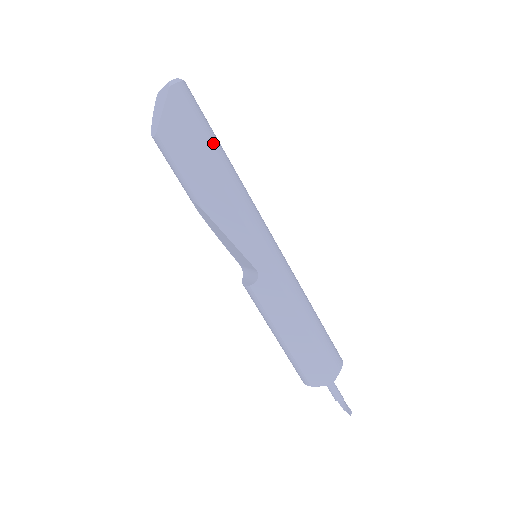
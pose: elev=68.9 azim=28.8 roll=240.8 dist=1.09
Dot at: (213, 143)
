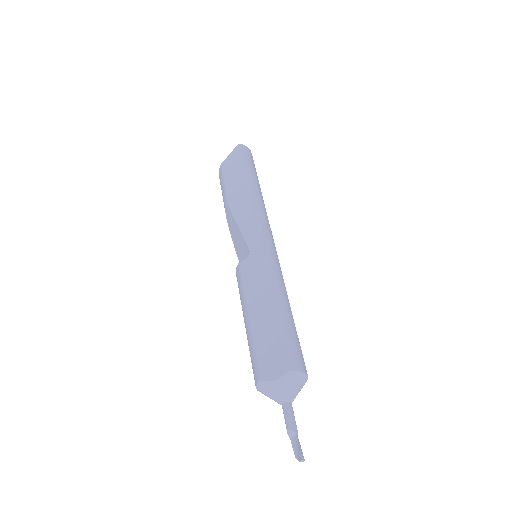
Dot at: (253, 175)
